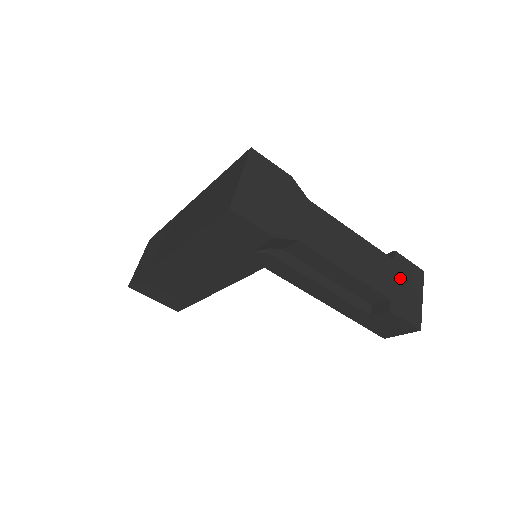
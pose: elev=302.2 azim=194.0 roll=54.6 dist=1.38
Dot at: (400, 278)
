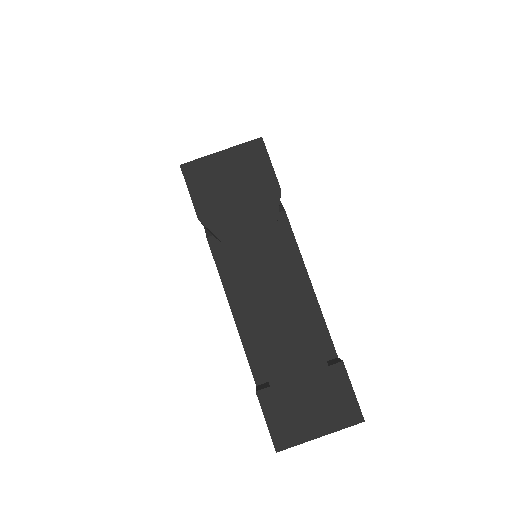
Dot at: (313, 387)
